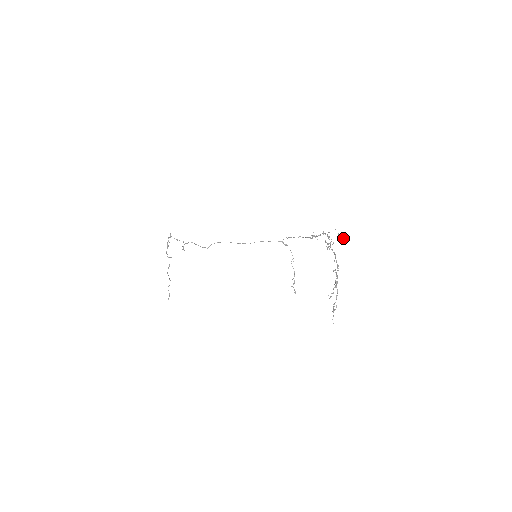
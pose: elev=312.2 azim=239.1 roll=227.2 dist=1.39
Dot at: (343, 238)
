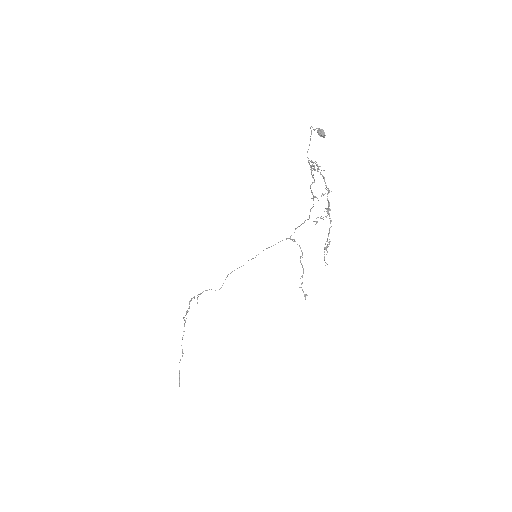
Dot at: (320, 134)
